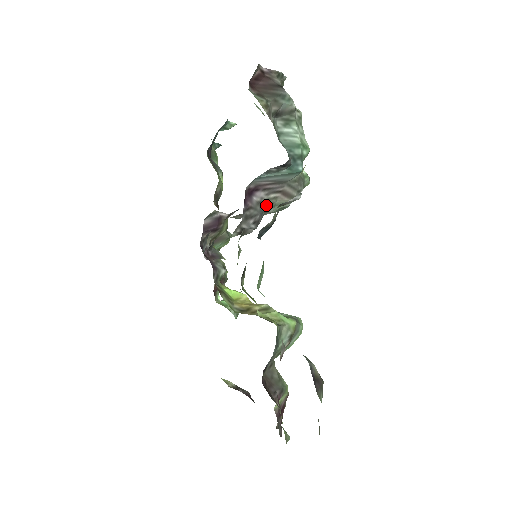
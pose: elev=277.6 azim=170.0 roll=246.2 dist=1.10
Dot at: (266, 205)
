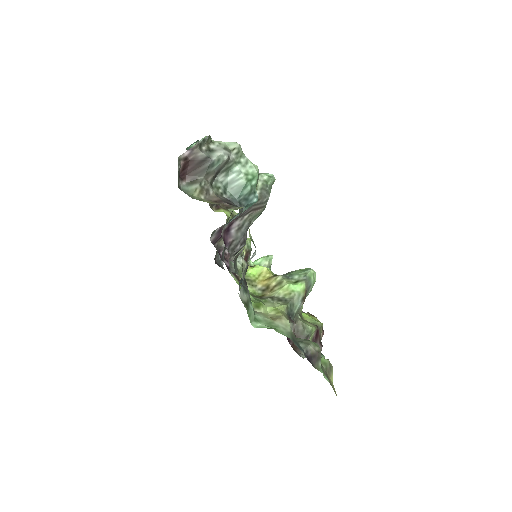
Dot at: (245, 226)
